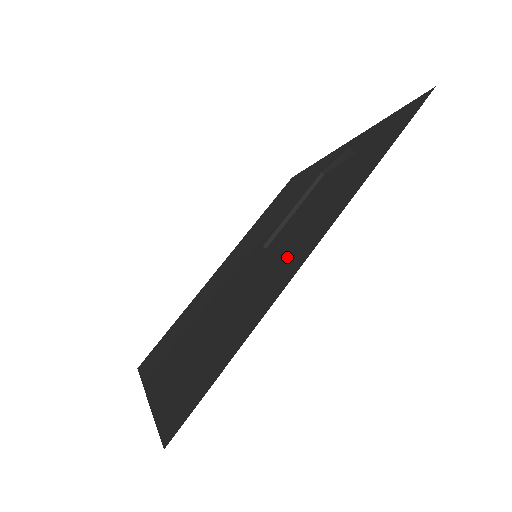
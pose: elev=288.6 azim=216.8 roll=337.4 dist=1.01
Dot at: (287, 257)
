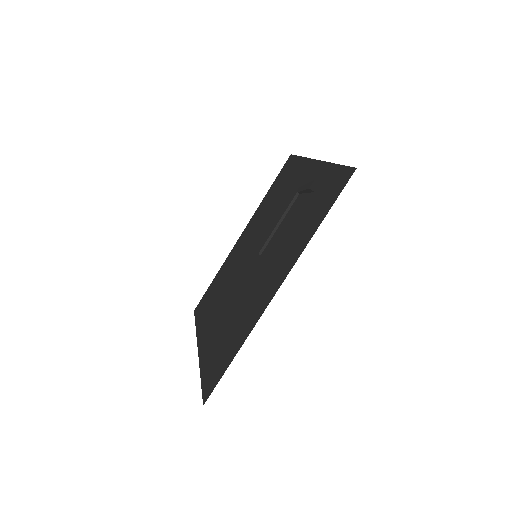
Dot at: (265, 286)
